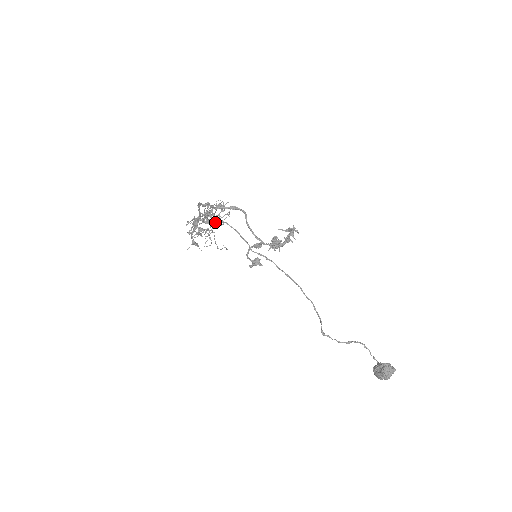
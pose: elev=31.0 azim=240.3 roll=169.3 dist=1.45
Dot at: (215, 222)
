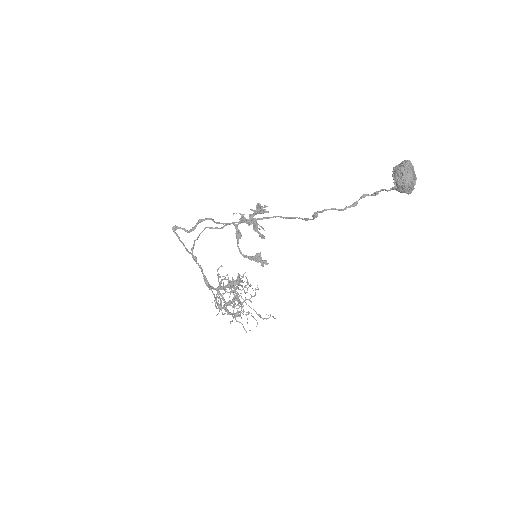
Dot at: (231, 282)
